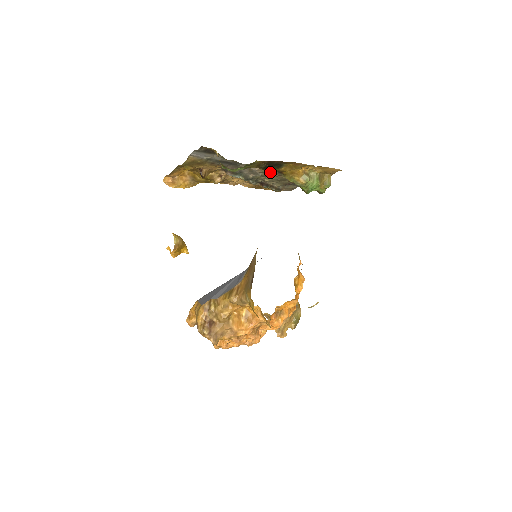
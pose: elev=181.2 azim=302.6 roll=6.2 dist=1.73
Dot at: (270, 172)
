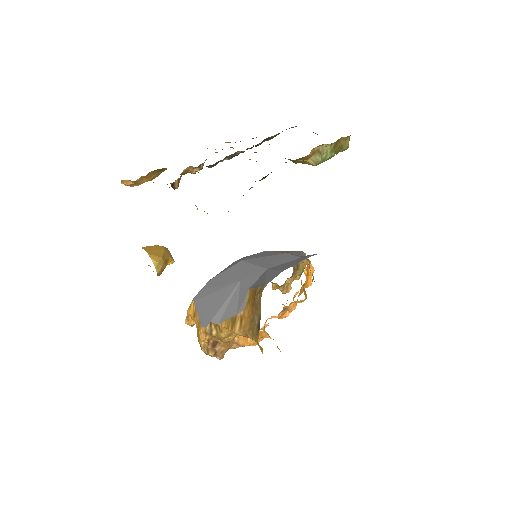
Dot at: occluded
